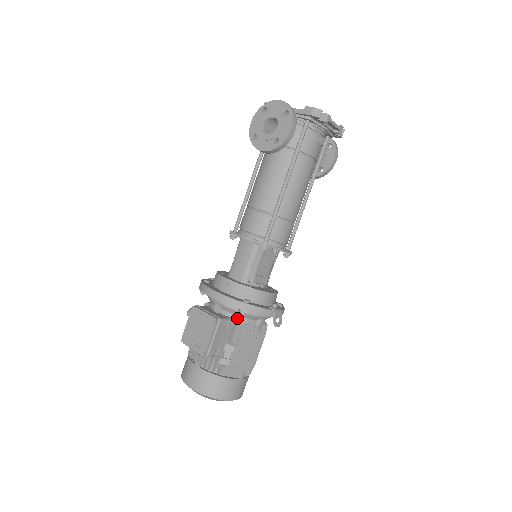
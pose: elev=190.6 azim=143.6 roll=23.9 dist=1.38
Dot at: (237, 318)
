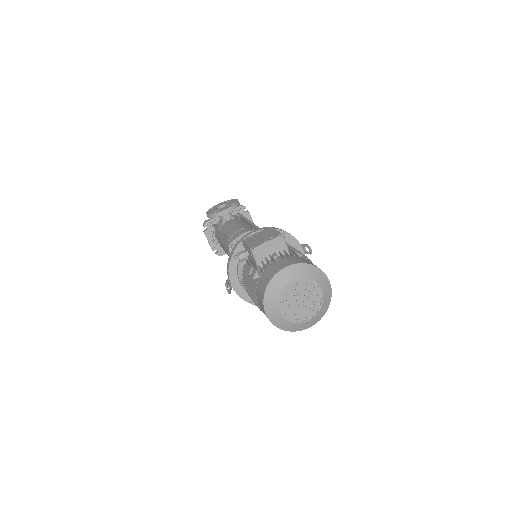
Dot at: occluded
